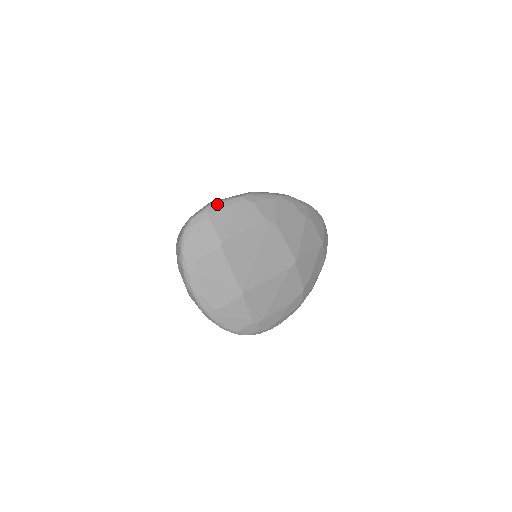
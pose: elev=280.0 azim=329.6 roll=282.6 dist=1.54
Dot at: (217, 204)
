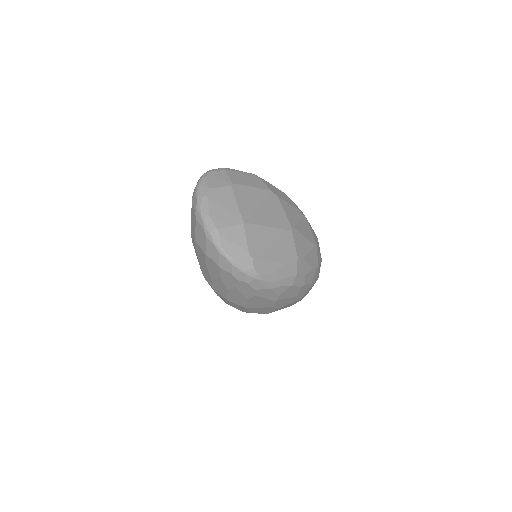
Dot at: (233, 169)
